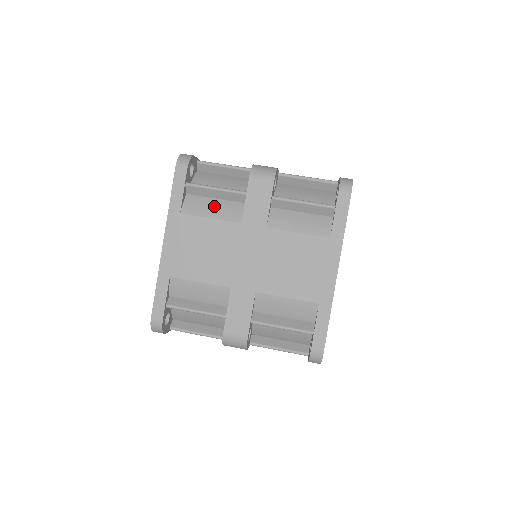
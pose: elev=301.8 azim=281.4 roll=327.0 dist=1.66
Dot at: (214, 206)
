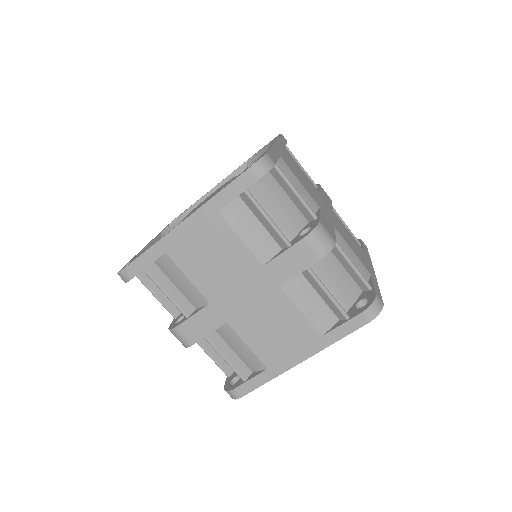
Dot at: (253, 230)
